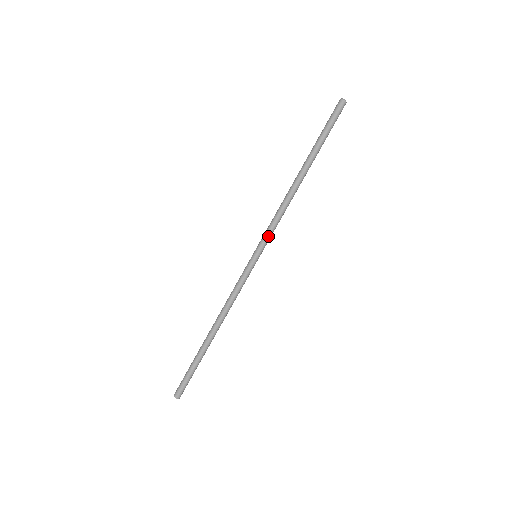
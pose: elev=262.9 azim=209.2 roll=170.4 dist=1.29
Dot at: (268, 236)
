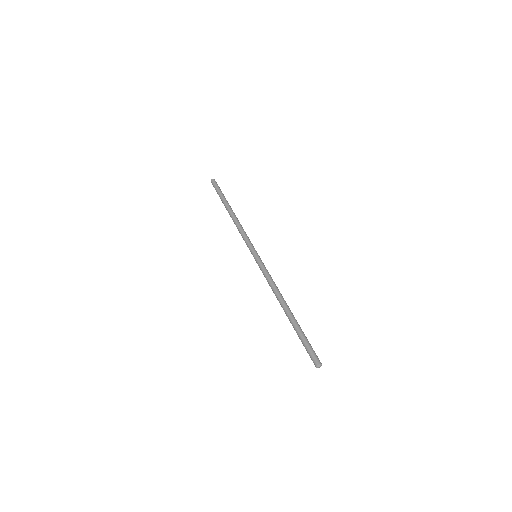
Dot at: (248, 243)
